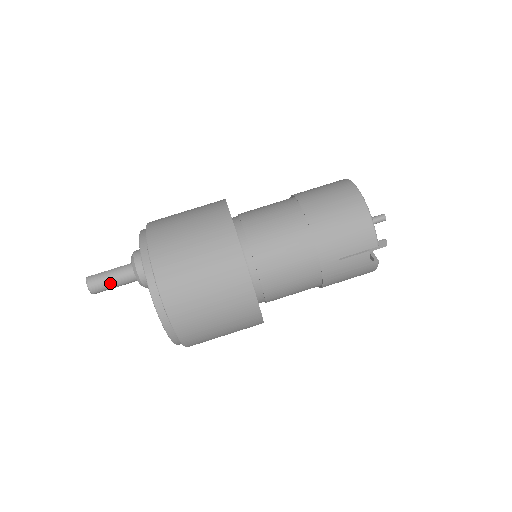
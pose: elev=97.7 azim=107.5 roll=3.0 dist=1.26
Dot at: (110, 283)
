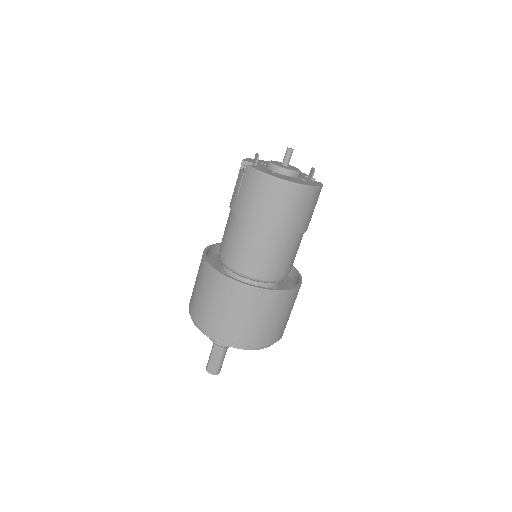
Dot at: occluded
